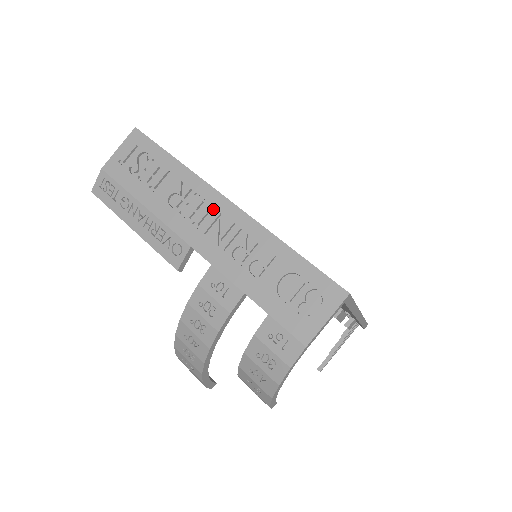
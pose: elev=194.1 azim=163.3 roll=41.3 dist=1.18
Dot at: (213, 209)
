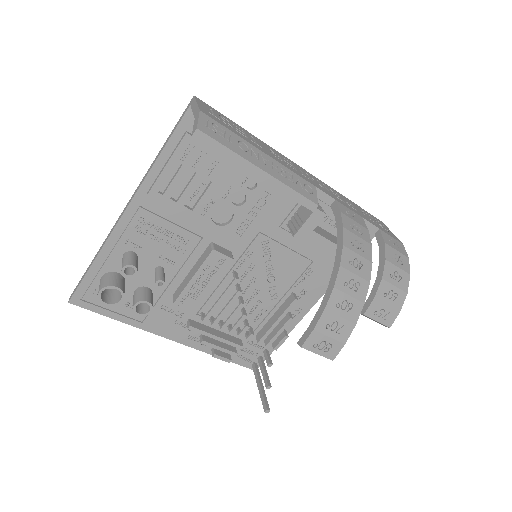
Dot at: (300, 169)
